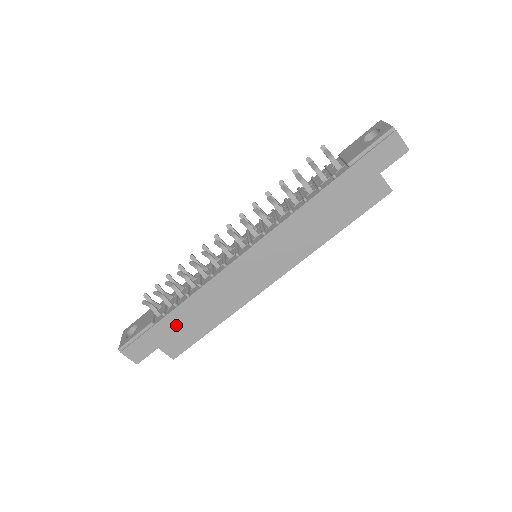
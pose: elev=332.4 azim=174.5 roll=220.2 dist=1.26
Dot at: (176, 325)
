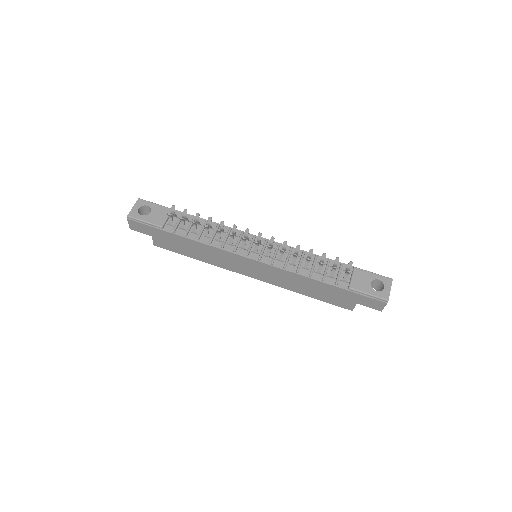
Dot at: (175, 240)
